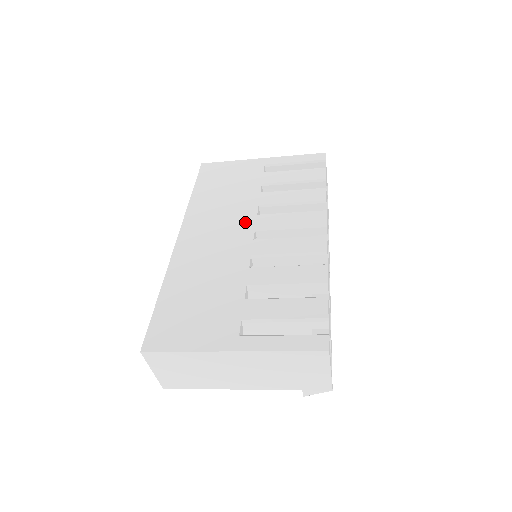
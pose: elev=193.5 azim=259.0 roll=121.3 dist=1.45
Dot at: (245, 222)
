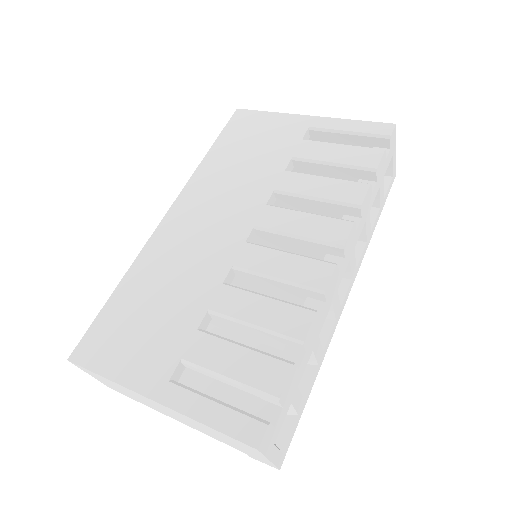
Dot at: (247, 212)
